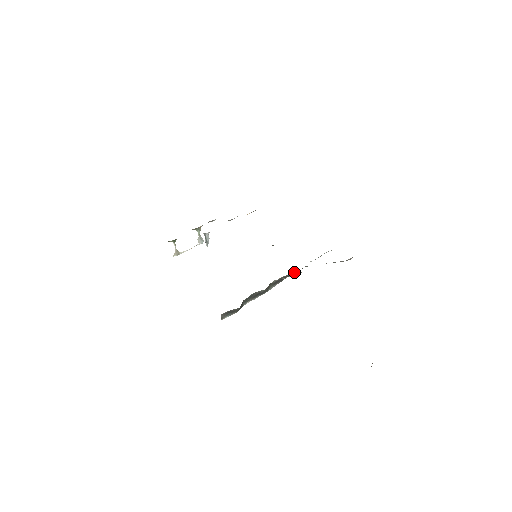
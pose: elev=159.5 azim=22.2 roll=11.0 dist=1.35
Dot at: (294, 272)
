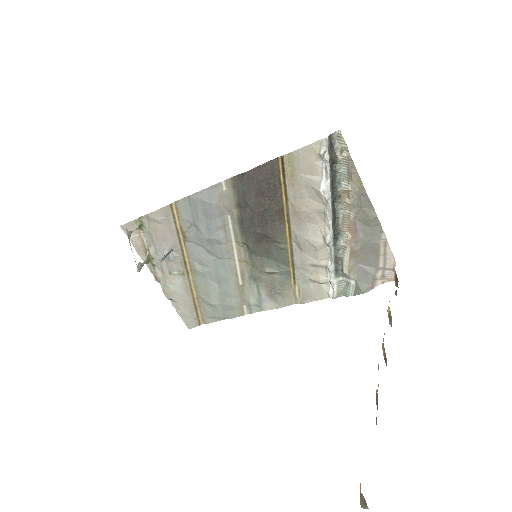
Dot at: (335, 239)
